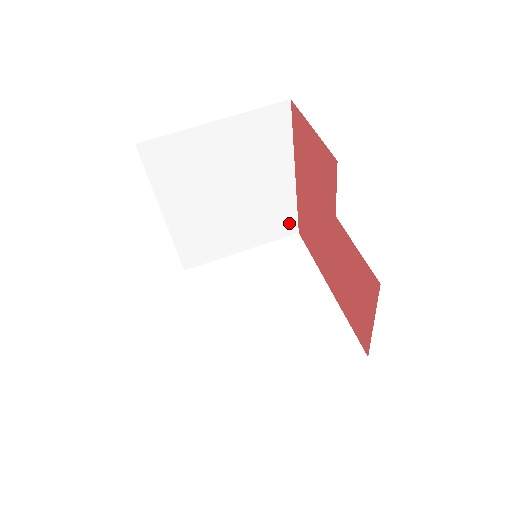
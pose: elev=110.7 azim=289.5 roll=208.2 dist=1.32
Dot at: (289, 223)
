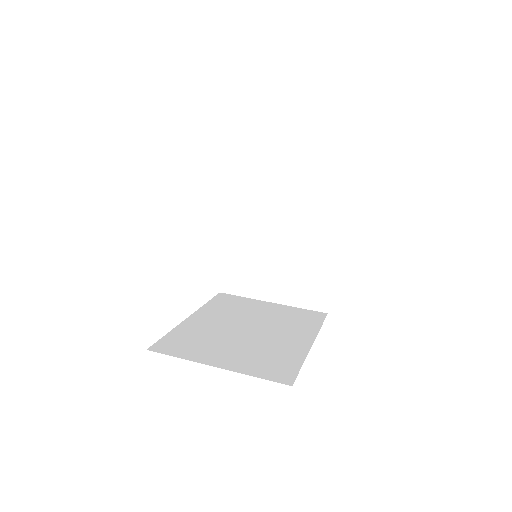
Dot at: (321, 295)
